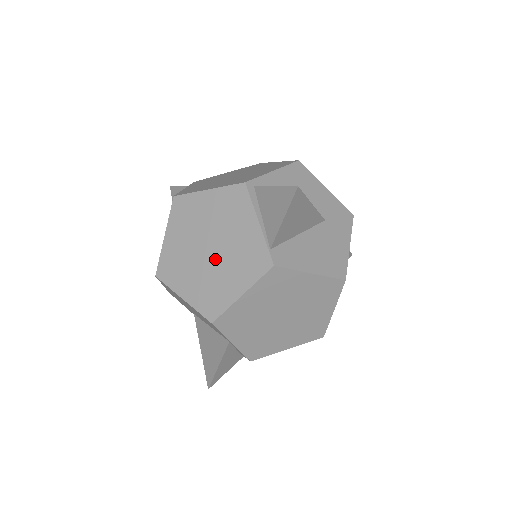
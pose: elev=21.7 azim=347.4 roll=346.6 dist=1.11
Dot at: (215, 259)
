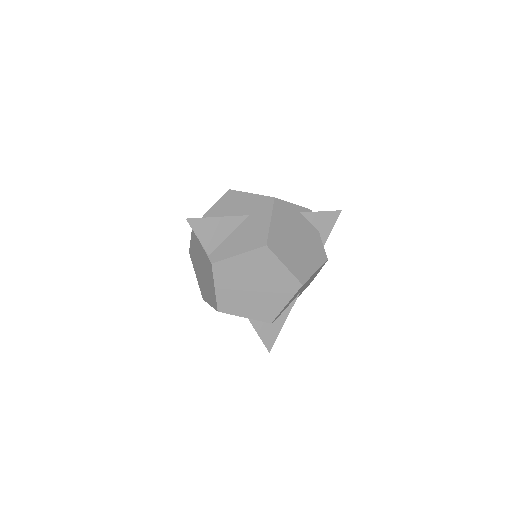
Dot at: (205, 275)
